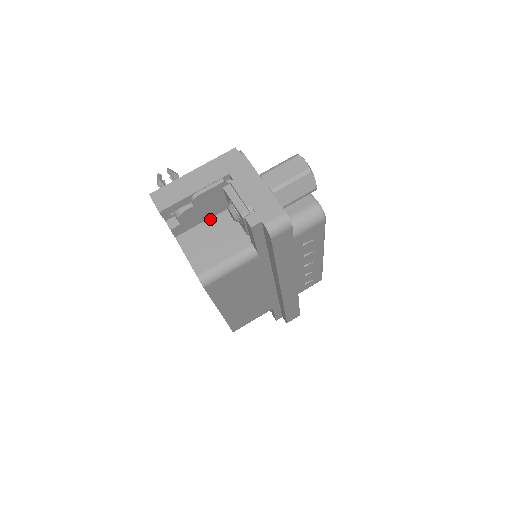
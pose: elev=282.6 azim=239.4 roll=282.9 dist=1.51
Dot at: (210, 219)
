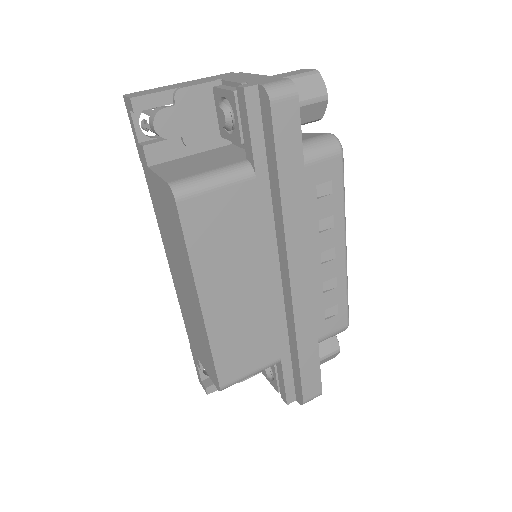
Dot at: (196, 154)
